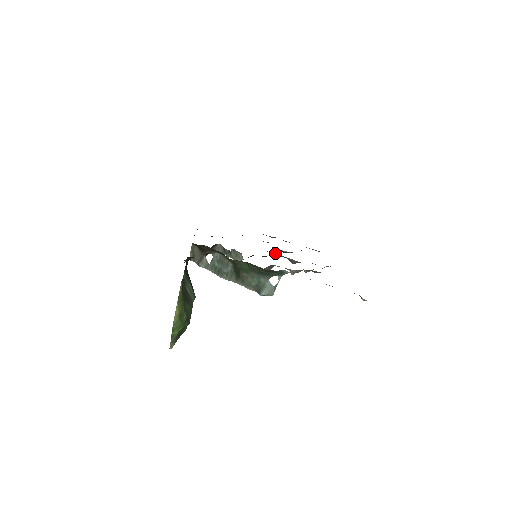
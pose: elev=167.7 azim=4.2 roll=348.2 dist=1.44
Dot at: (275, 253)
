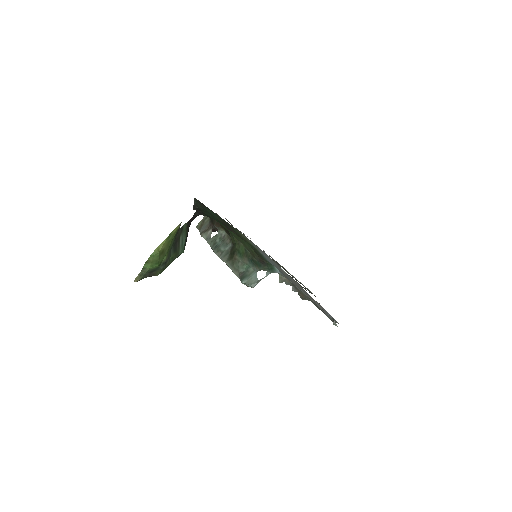
Dot at: occluded
